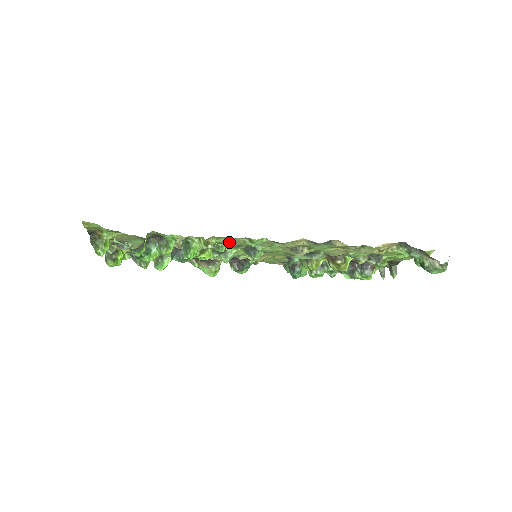
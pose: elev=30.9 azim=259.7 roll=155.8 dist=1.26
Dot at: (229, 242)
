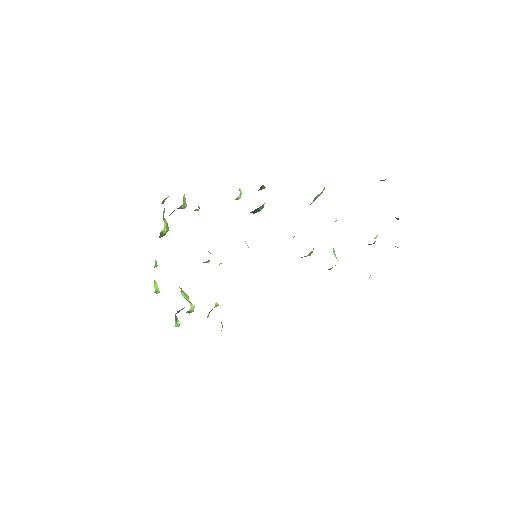
Dot at: occluded
